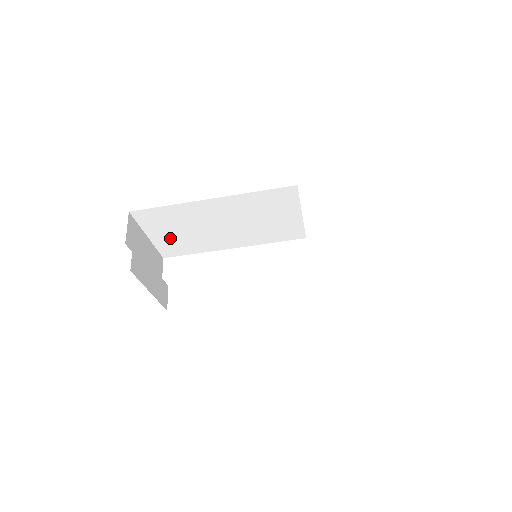
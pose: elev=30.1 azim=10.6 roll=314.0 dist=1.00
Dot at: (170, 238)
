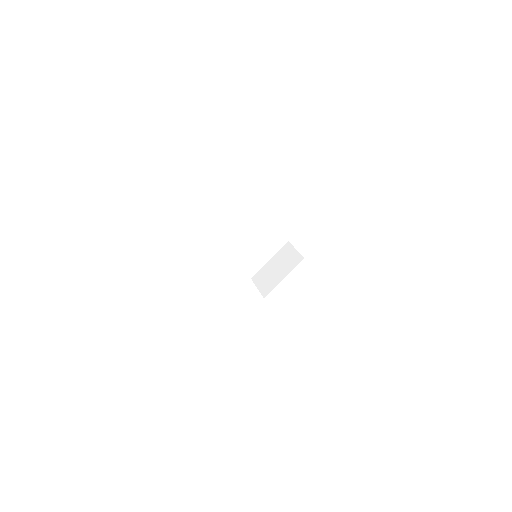
Dot at: (209, 214)
